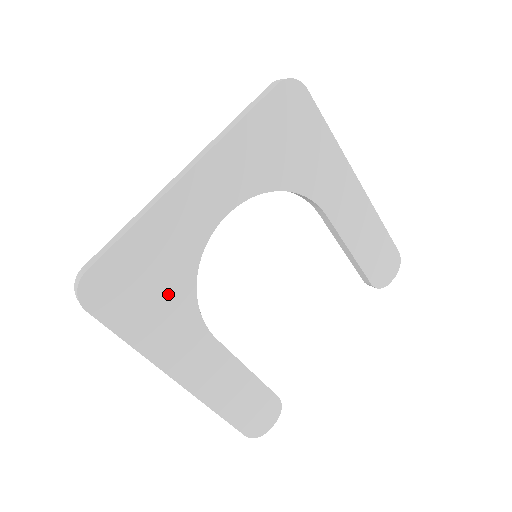
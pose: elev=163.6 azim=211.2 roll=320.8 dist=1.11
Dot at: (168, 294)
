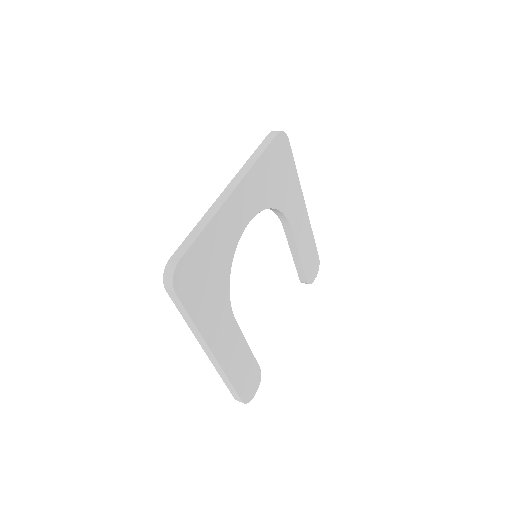
Dot at: (216, 282)
